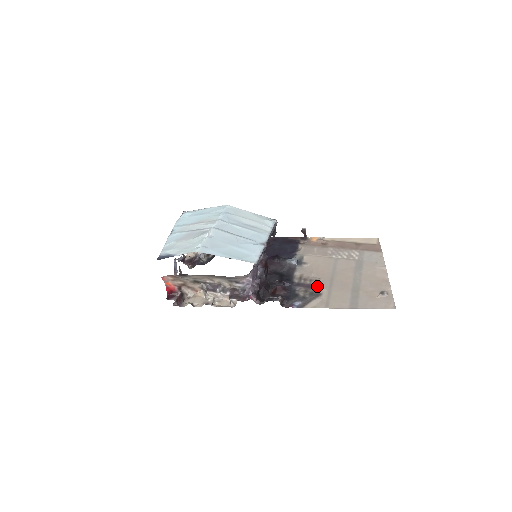
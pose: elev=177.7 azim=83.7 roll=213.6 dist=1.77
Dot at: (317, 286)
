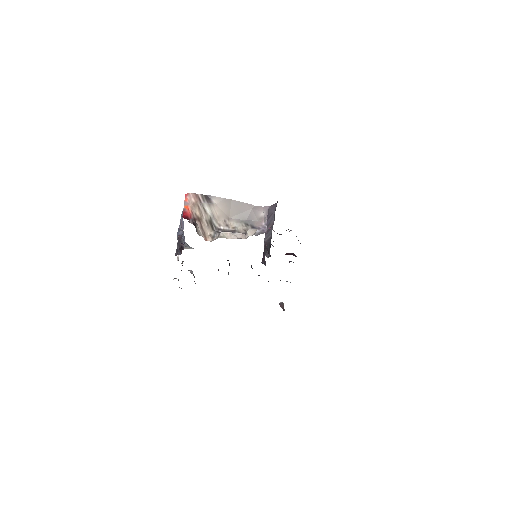
Dot at: occluded
